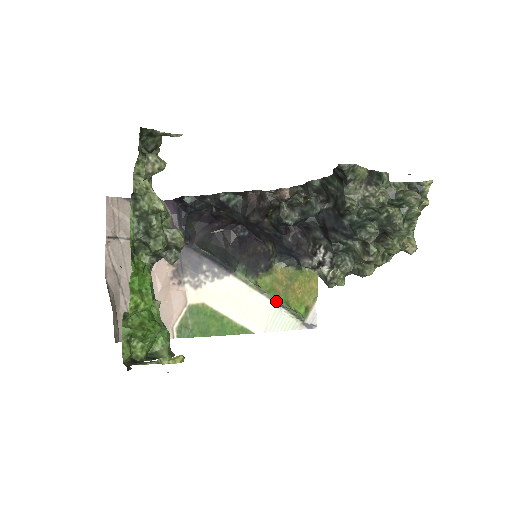
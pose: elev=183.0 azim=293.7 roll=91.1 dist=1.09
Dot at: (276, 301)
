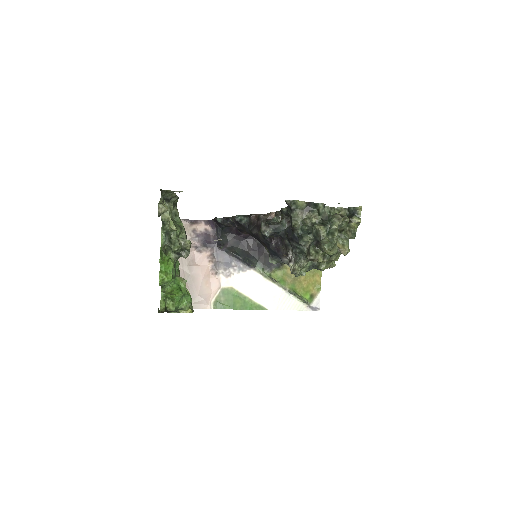
Dot at: (285, 289)
